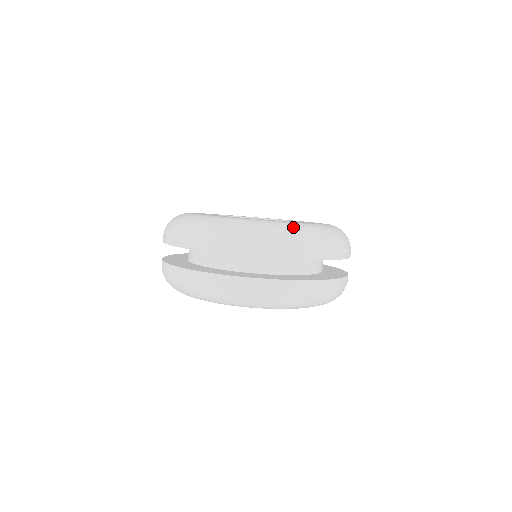
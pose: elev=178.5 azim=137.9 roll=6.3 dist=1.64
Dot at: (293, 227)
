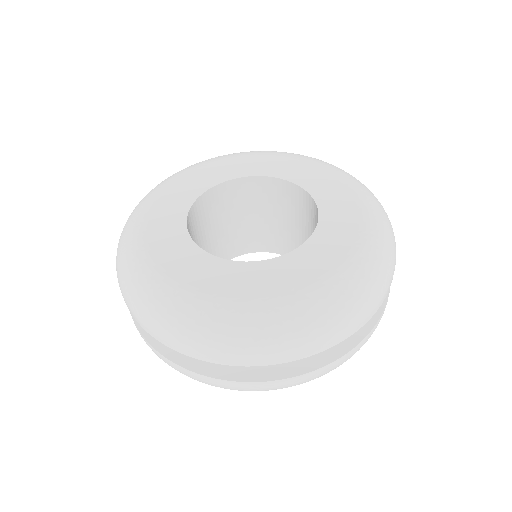
Dot at: (381, 235)
